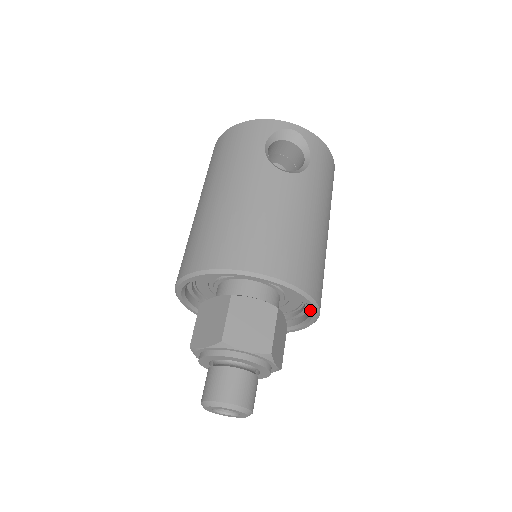
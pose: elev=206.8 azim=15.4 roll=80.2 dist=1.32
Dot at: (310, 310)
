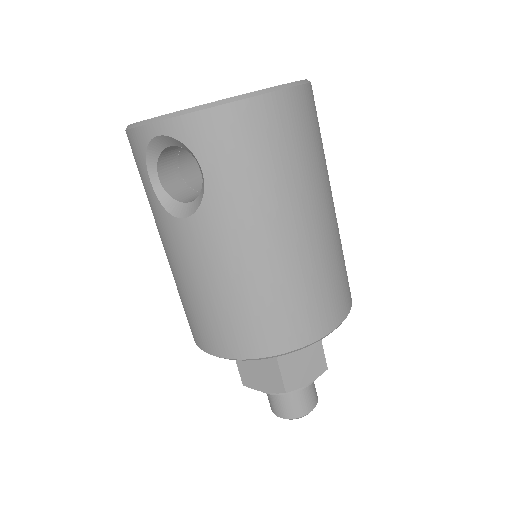
Dot at: occluded
